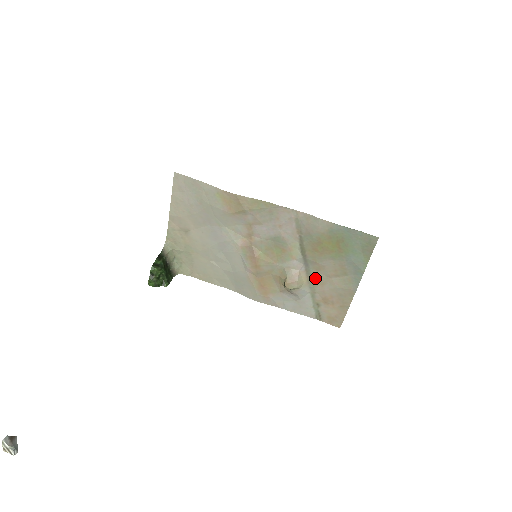
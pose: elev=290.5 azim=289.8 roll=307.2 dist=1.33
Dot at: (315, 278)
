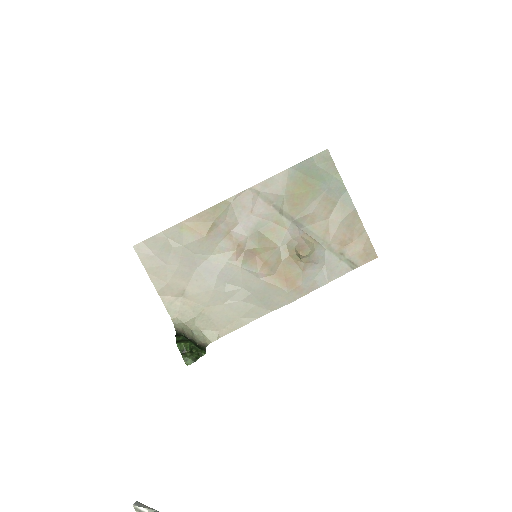
Dot at: (317, 231)
